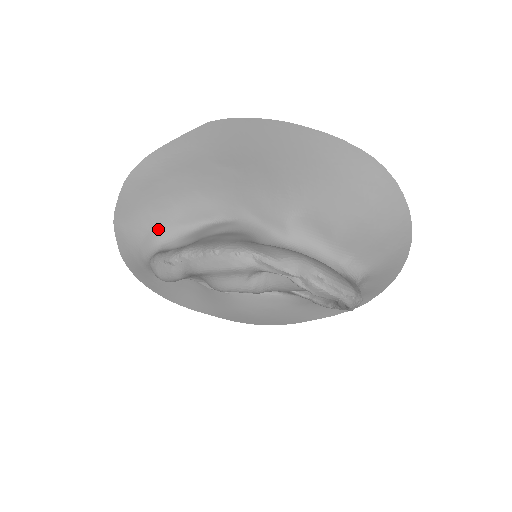
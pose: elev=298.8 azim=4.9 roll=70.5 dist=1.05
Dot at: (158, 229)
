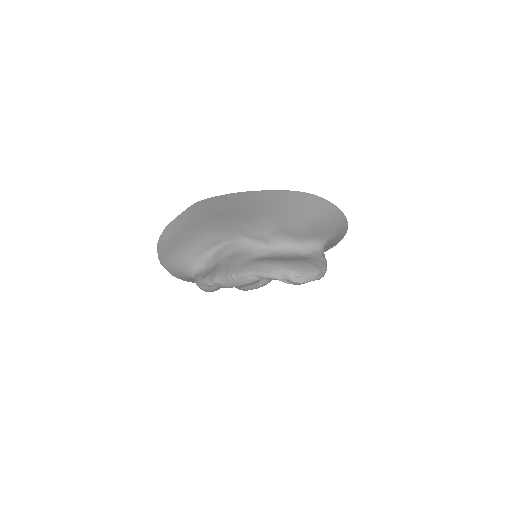
Dot at: (190, 260)
